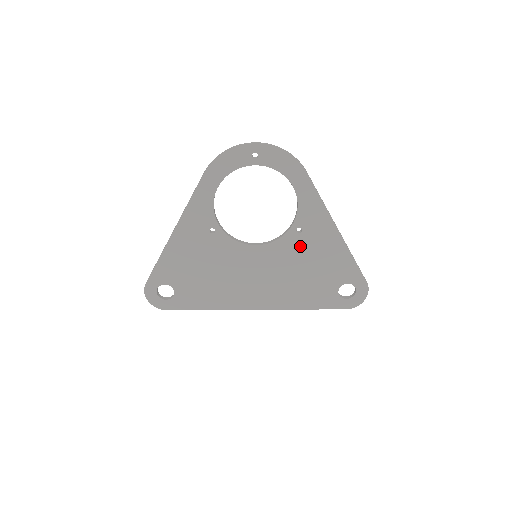
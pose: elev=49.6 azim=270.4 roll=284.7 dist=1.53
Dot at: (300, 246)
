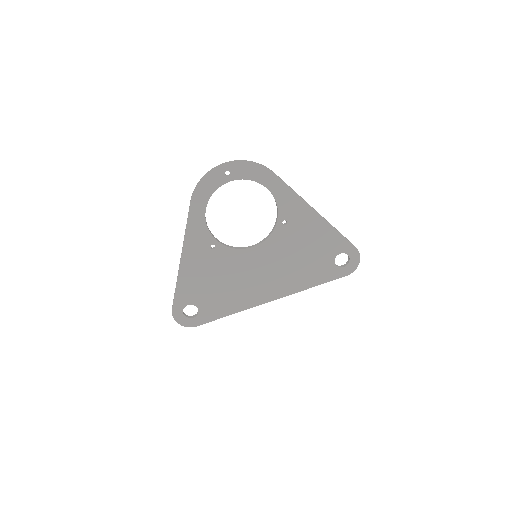
Dot at: (290, 235)
